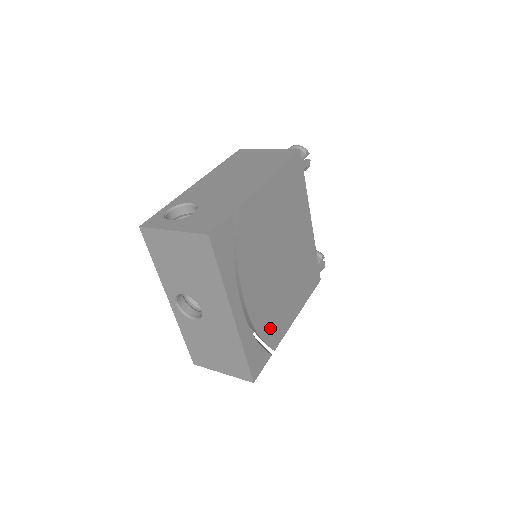
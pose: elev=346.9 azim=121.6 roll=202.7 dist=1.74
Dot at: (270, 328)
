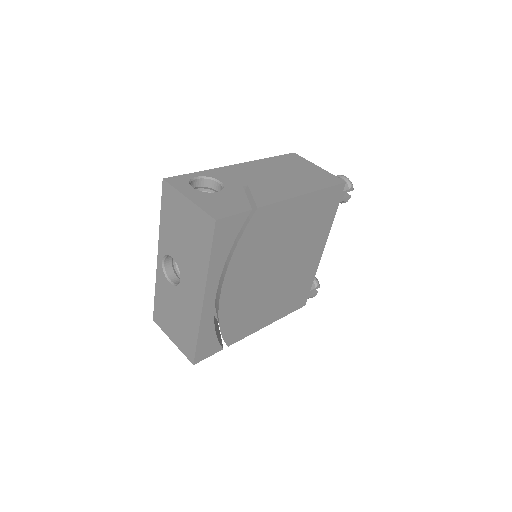
Dot at: (234, 325)
